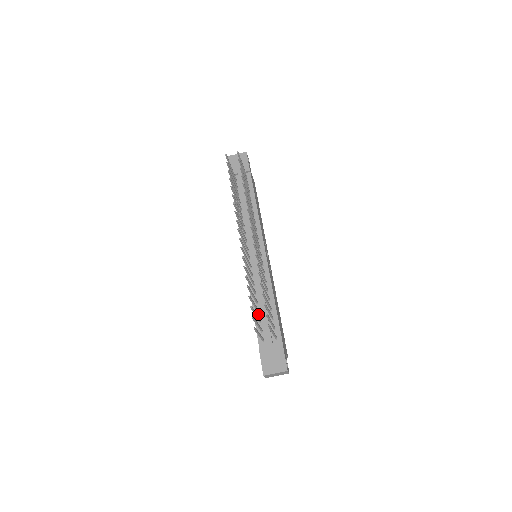
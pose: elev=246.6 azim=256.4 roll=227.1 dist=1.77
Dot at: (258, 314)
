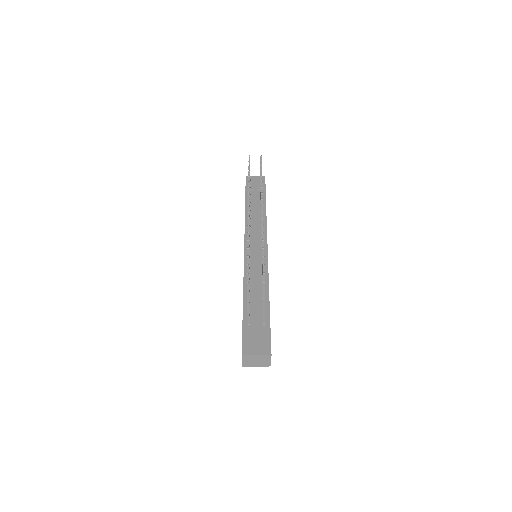
Dot at: occluded
